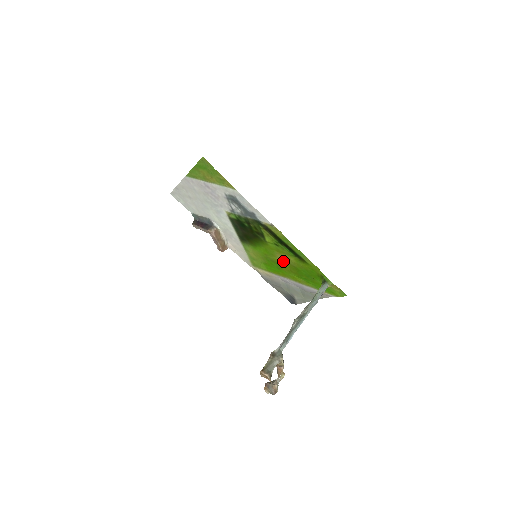
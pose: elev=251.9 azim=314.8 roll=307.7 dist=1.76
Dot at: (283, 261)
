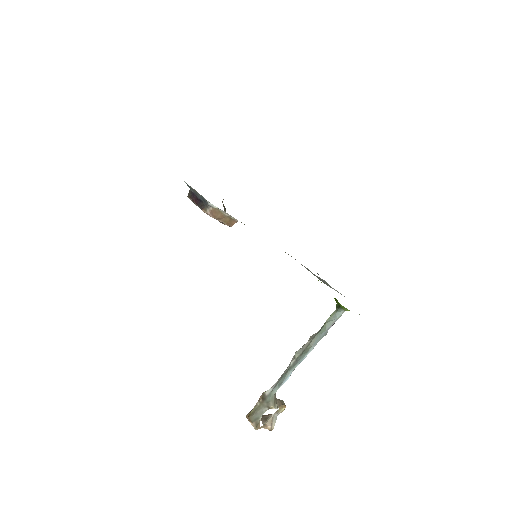
Dot at: occluded
